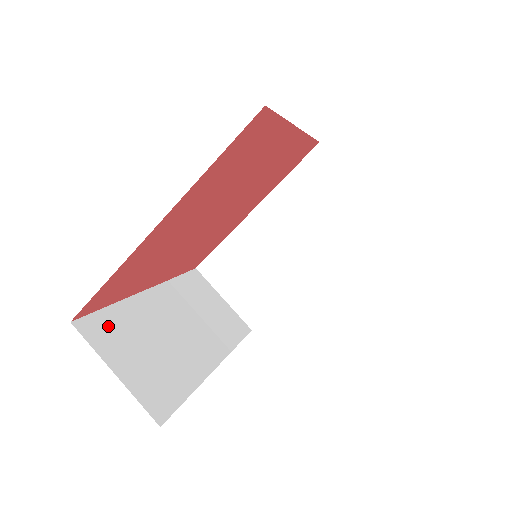
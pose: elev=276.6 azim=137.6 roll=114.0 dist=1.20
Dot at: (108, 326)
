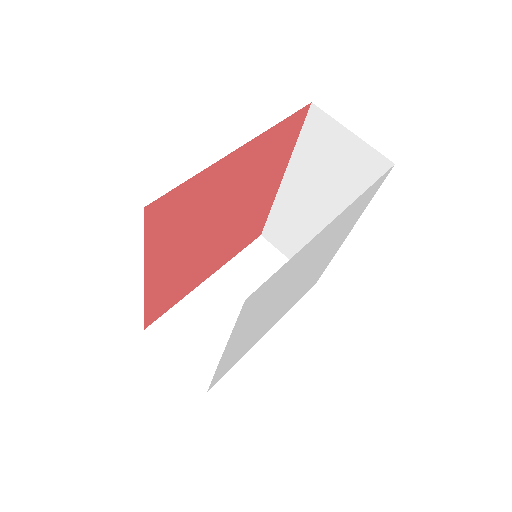
Dot at: occluded
